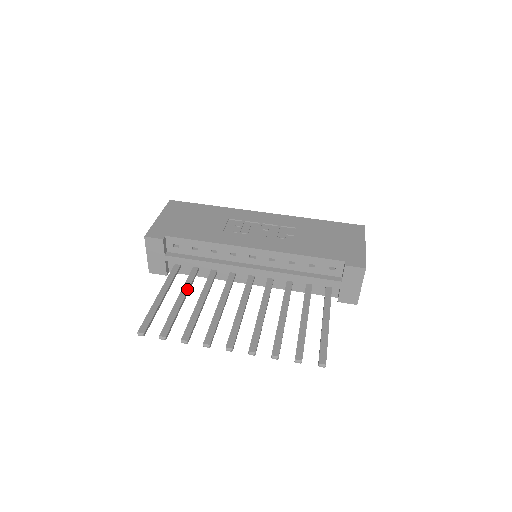
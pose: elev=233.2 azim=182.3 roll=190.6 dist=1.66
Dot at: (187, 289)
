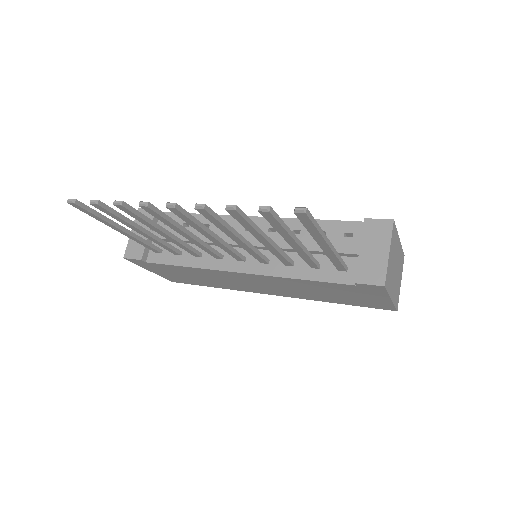
Dot at: (156, 236)
